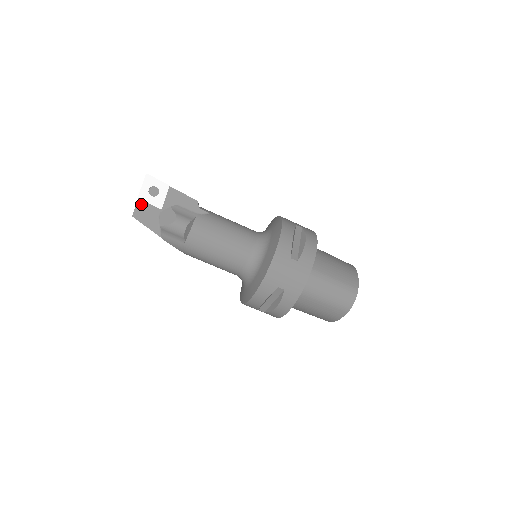
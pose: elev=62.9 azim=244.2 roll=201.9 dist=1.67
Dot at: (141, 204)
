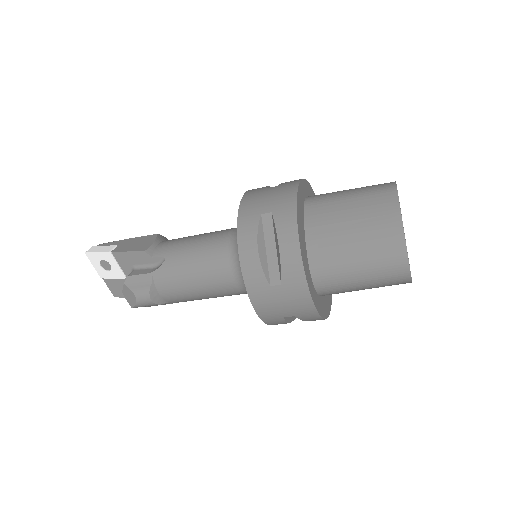
Dot at: (109, 282)
